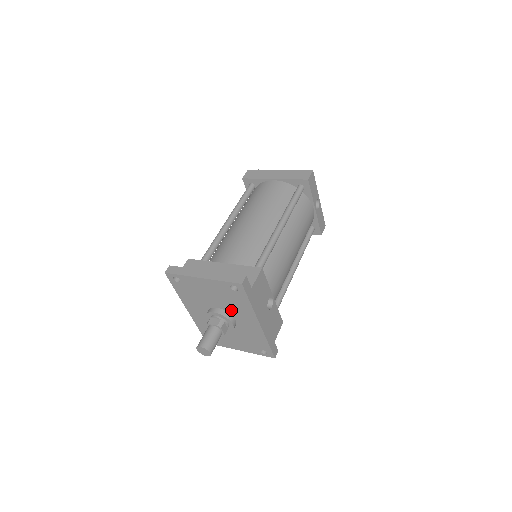
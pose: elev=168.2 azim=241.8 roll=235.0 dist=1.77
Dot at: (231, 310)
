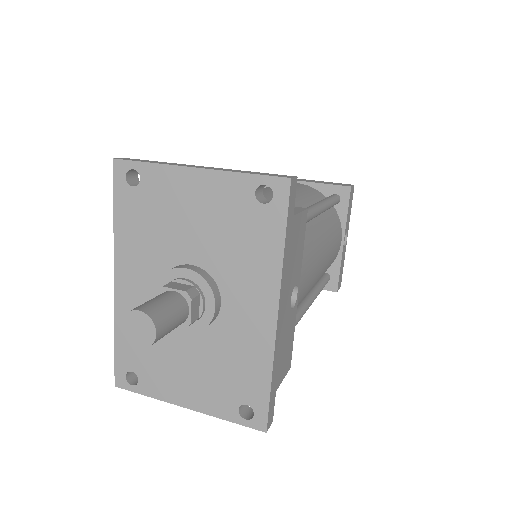
Dot at: (224, 270)
